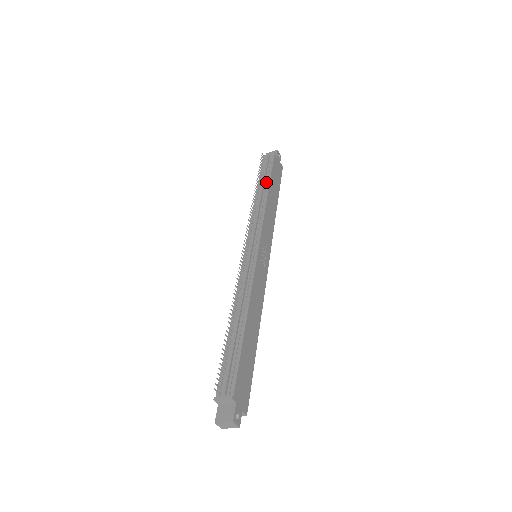
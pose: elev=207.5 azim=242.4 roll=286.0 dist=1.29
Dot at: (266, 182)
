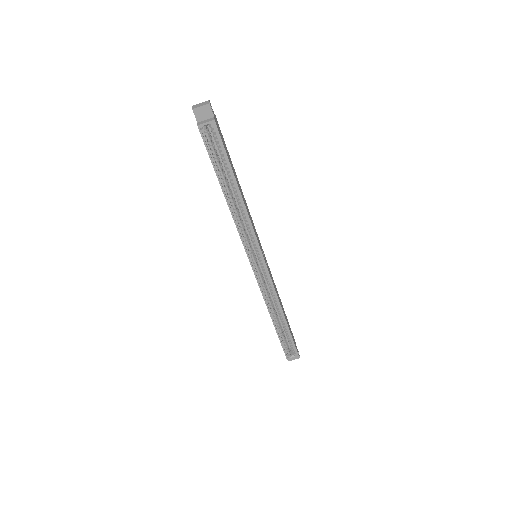
Dot at: occluded
